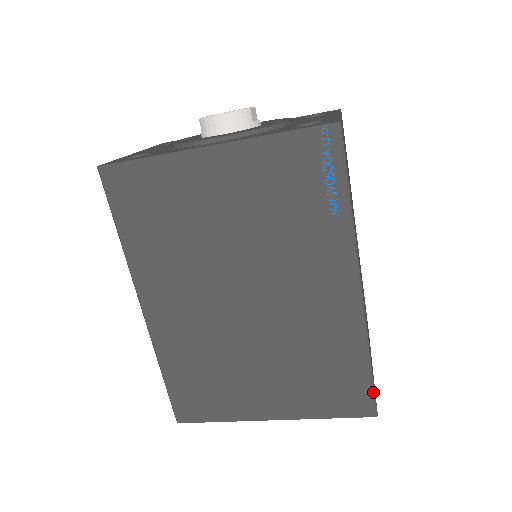
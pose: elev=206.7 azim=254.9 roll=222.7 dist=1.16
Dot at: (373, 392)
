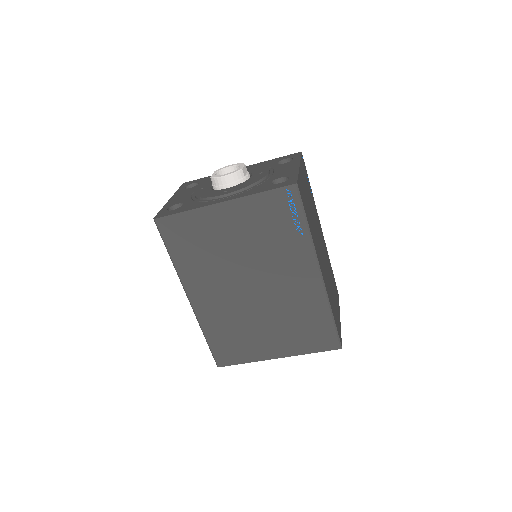
Dot at: (337, 334)
